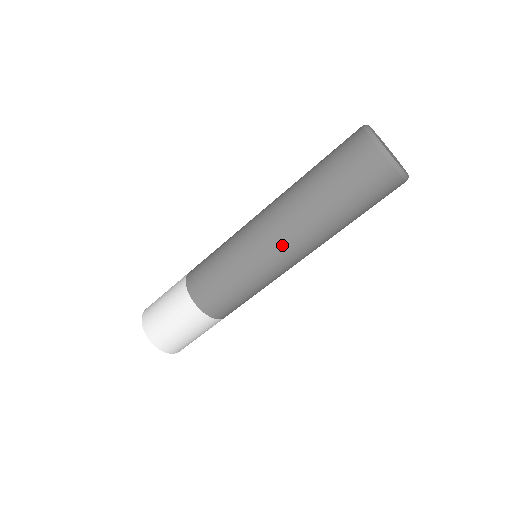
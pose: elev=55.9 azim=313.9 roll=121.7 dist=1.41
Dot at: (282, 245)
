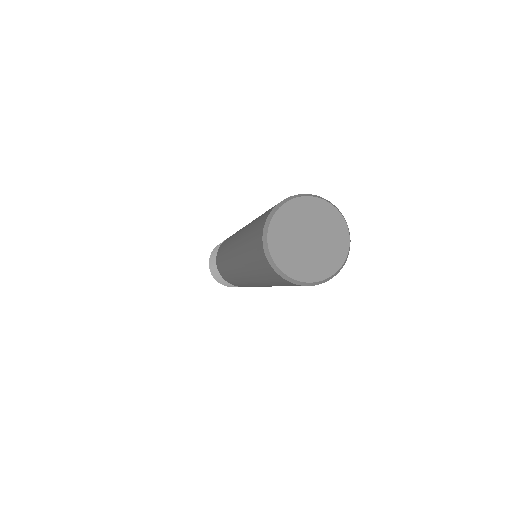
Dot at: (263, 286)
